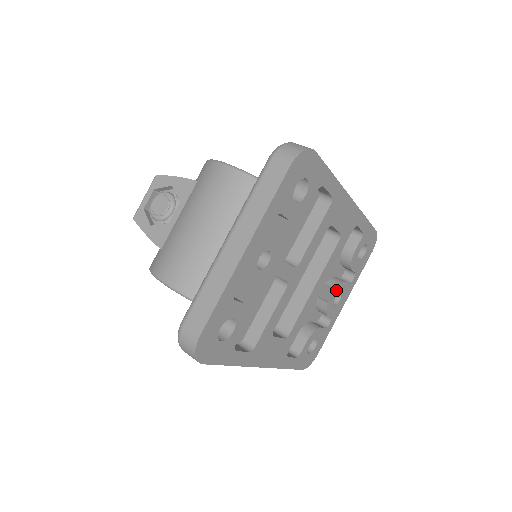
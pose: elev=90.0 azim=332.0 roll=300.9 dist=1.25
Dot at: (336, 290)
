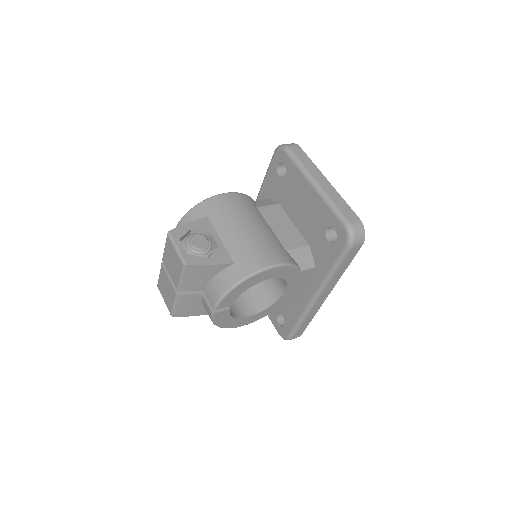
Dot at: occluded
